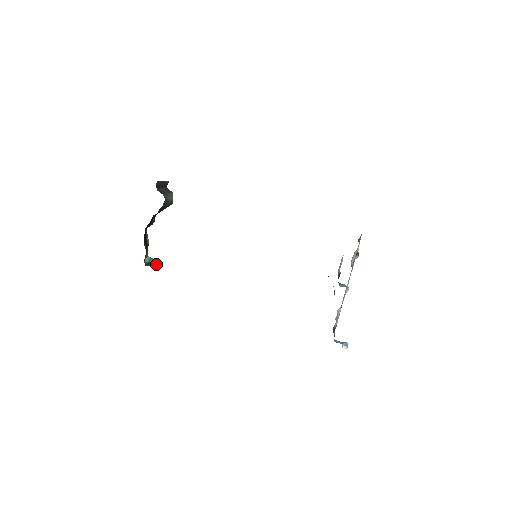
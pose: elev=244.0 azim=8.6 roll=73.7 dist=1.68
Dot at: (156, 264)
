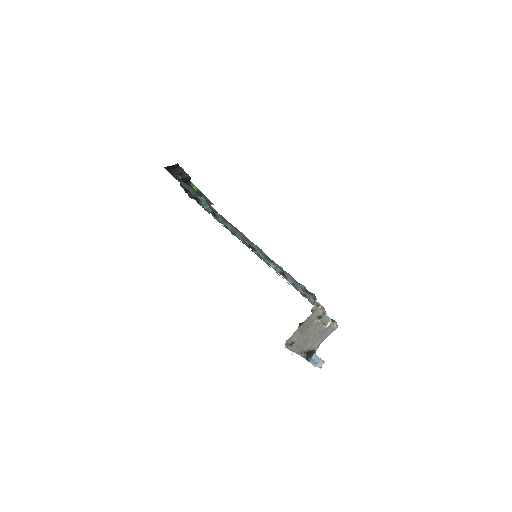
Dot at: (210, 204)
